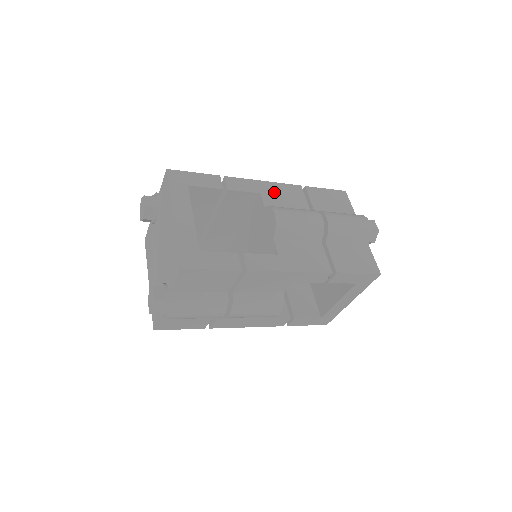
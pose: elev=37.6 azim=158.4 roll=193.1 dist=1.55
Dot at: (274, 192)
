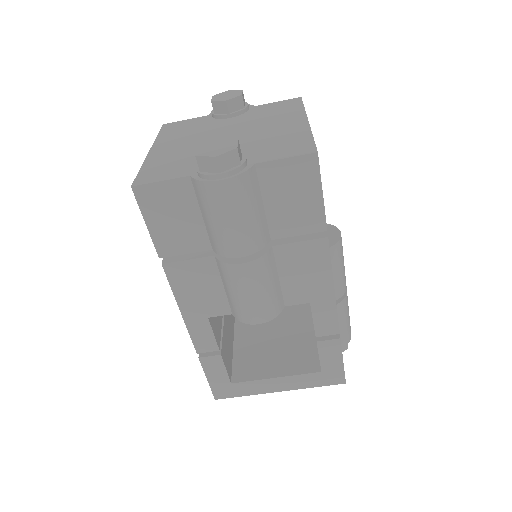
Dot at: occluded
